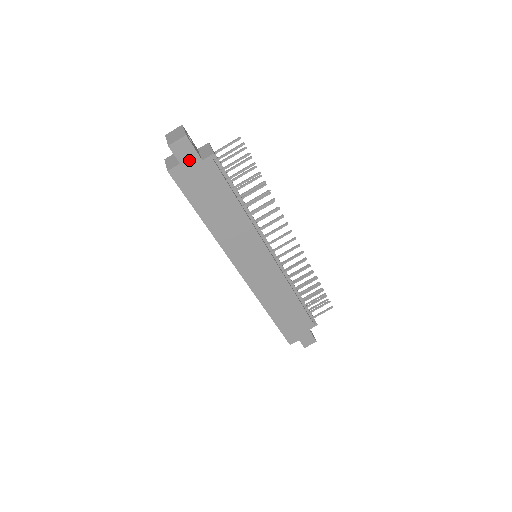
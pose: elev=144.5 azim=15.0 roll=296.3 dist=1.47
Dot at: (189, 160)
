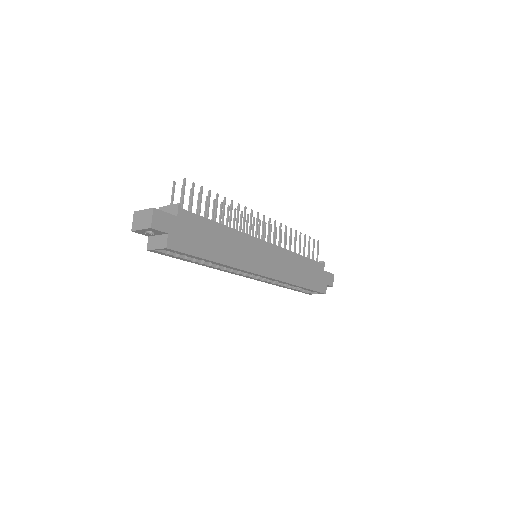
Dot at: (170, 225)
